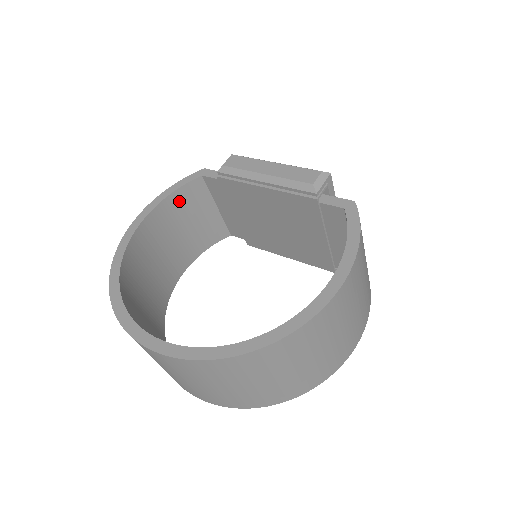
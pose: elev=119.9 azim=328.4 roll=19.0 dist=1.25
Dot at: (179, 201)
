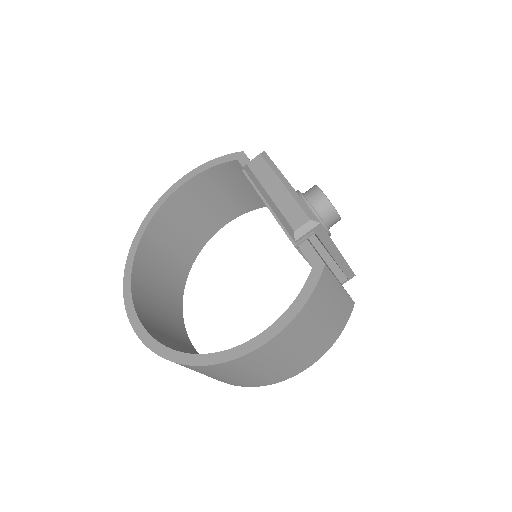
Dot at: (217, 175)
